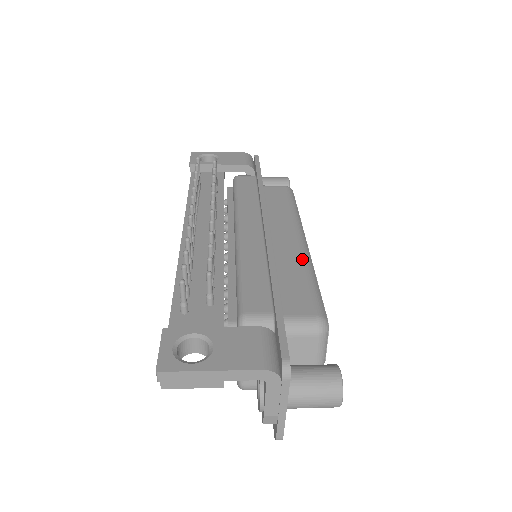
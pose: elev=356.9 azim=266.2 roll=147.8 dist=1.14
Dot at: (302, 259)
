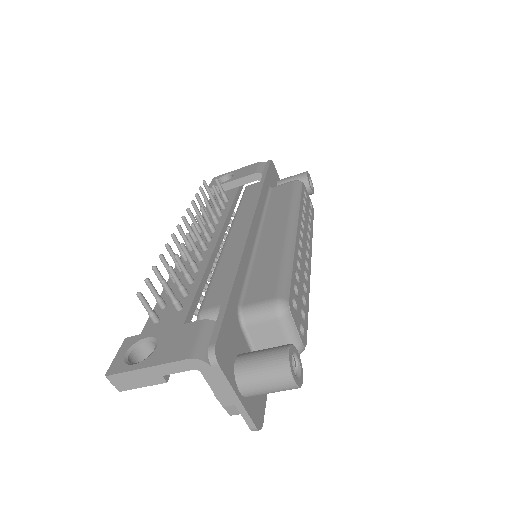
Dot at: (281, 247)
